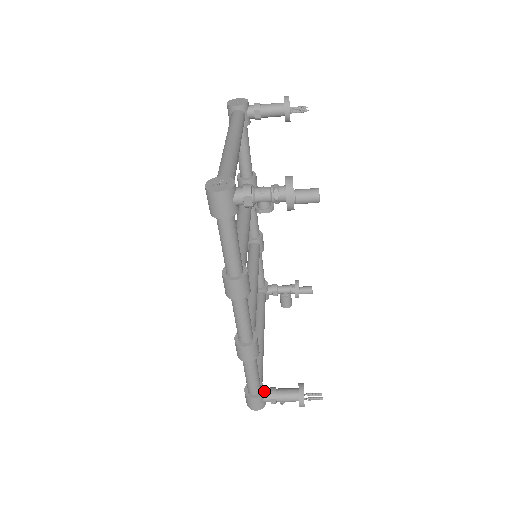
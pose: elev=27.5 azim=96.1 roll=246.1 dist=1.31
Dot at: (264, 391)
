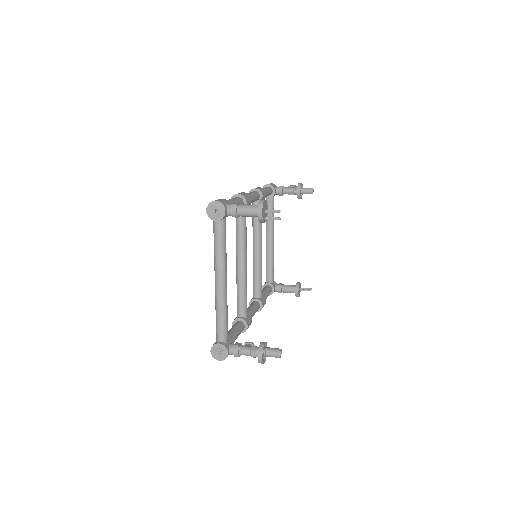
Dot at: (274, 291)
